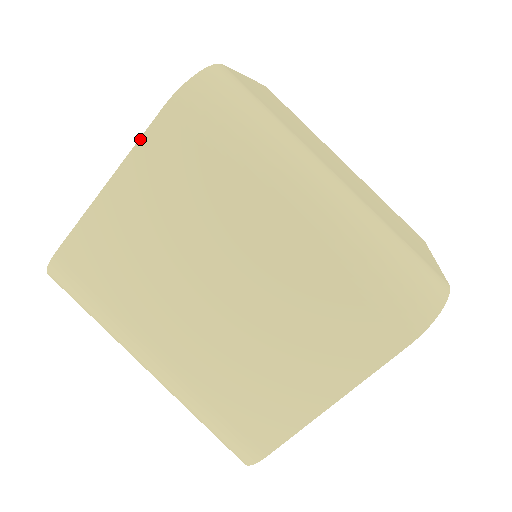
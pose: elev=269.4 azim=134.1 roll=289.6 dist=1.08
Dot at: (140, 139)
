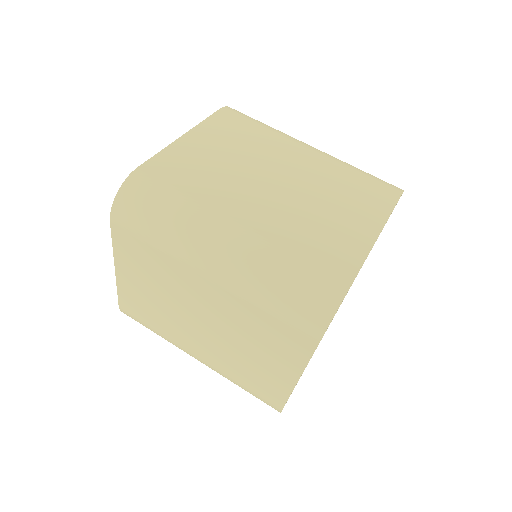
Dot at: (206, 119)
